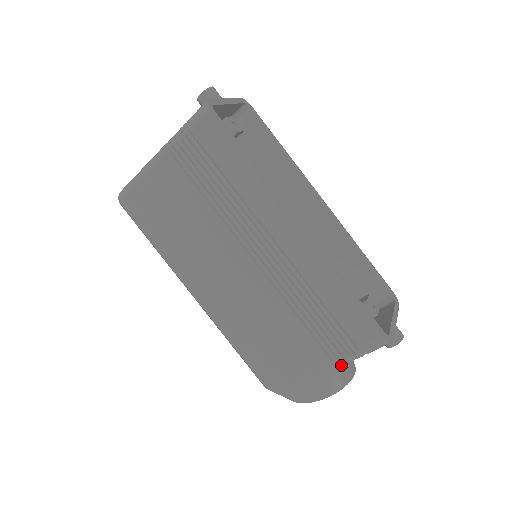
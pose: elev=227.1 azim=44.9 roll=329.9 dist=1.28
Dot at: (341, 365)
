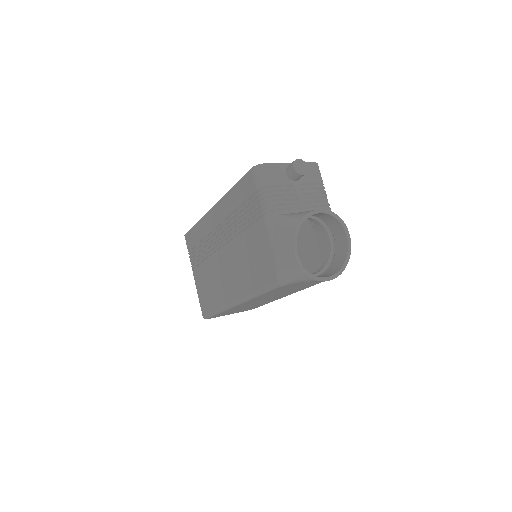
Dot at: (268, 209)
